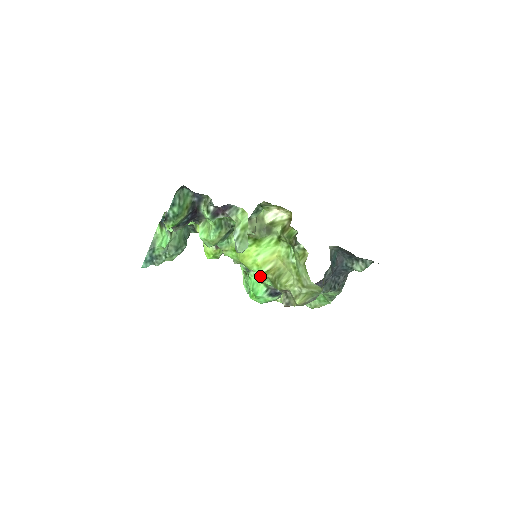
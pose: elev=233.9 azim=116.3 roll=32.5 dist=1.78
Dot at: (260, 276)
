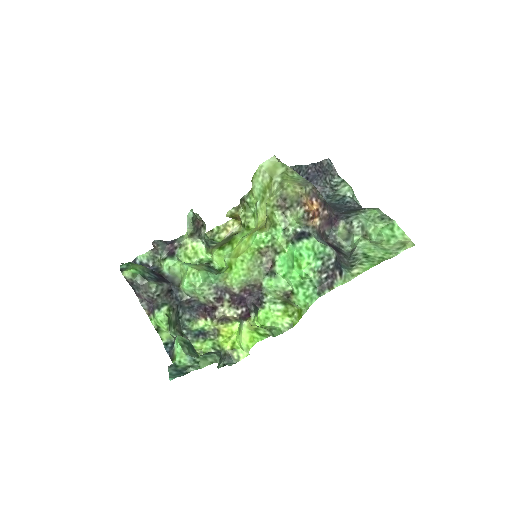
Dot at: (276, 252)
